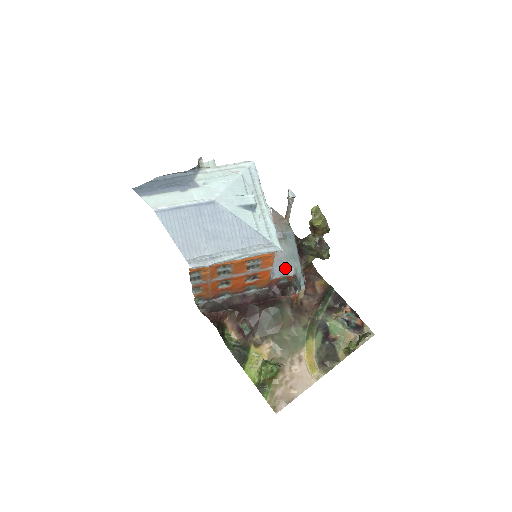
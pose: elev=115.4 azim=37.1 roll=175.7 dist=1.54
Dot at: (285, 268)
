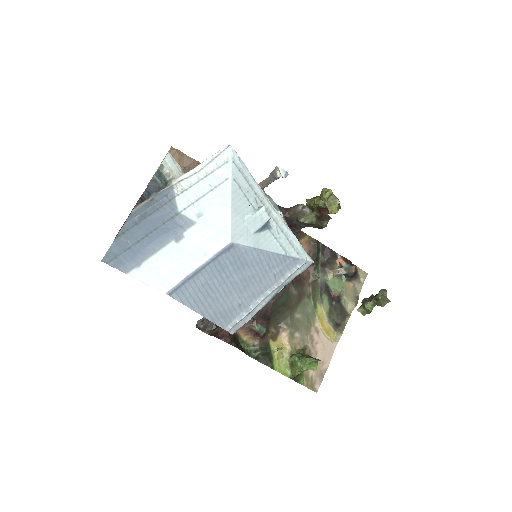
Dot at: occluded
